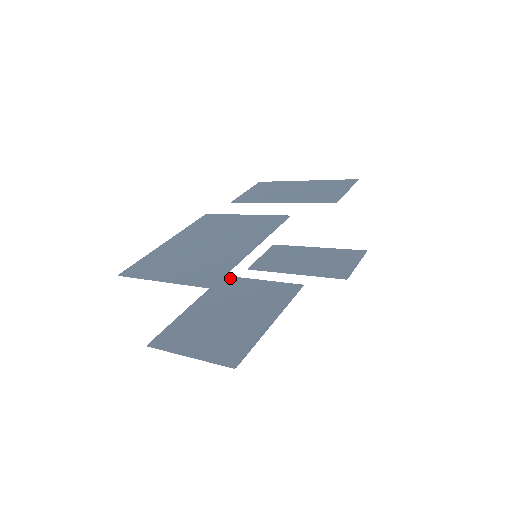
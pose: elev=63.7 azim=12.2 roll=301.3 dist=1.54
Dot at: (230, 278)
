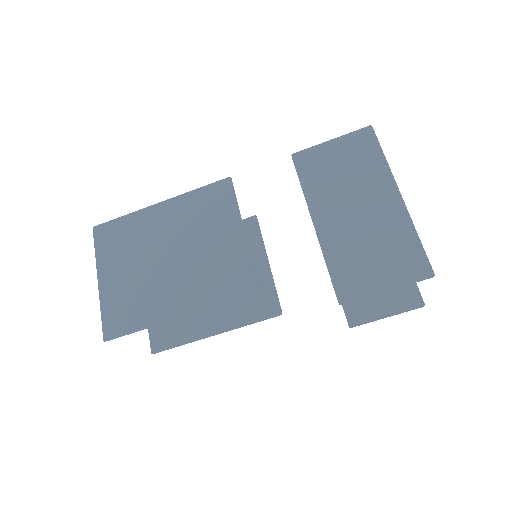
Dot at: (255, 227)
